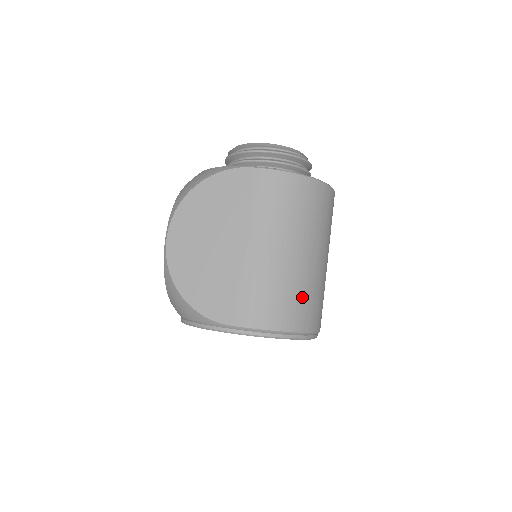
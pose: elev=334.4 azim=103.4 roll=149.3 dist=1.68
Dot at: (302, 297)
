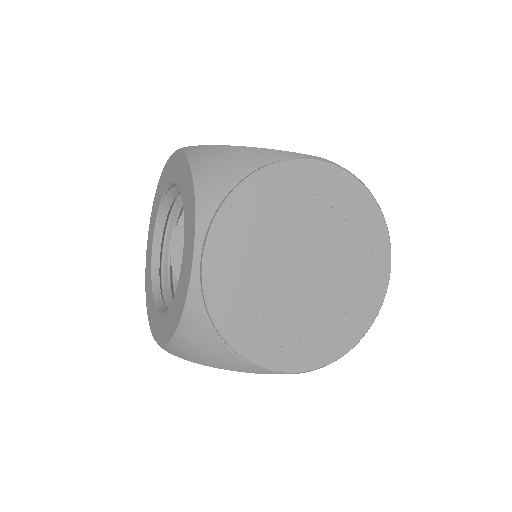
Dot at: occluded
